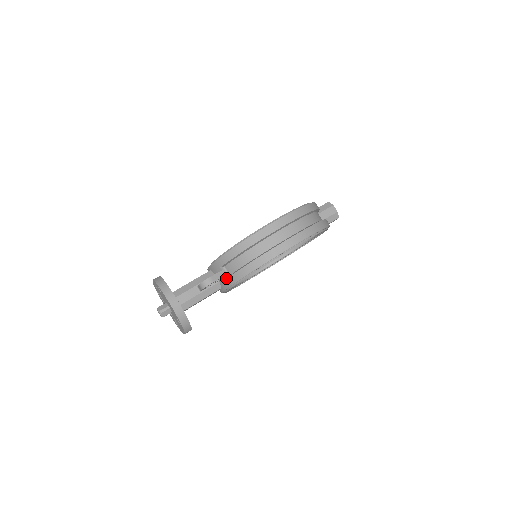
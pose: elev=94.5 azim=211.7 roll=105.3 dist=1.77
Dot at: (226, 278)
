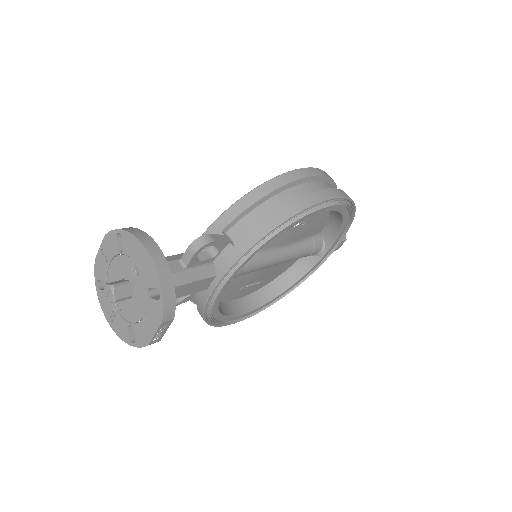
Dot at: (231, 246)
